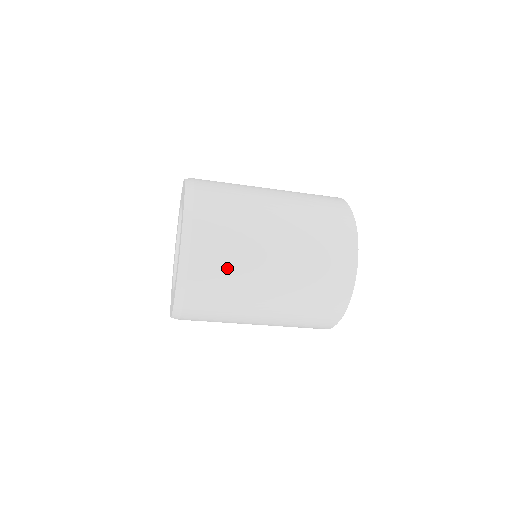
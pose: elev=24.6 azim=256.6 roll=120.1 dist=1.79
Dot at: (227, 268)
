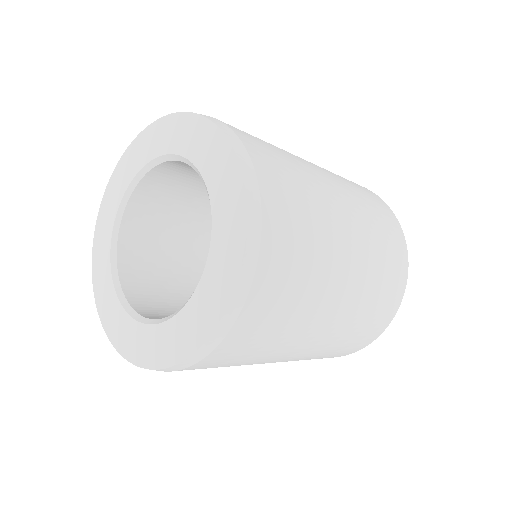
Dot at: occluded
